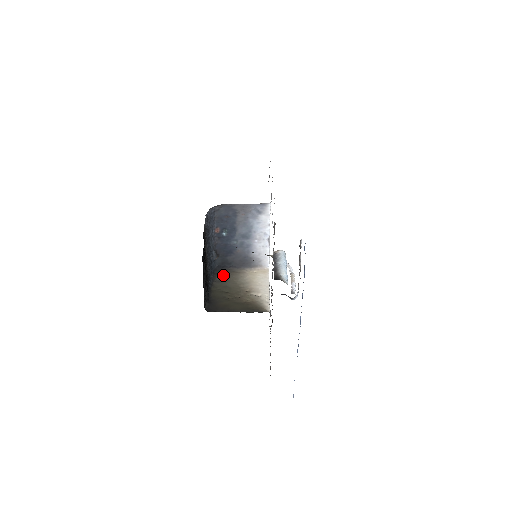
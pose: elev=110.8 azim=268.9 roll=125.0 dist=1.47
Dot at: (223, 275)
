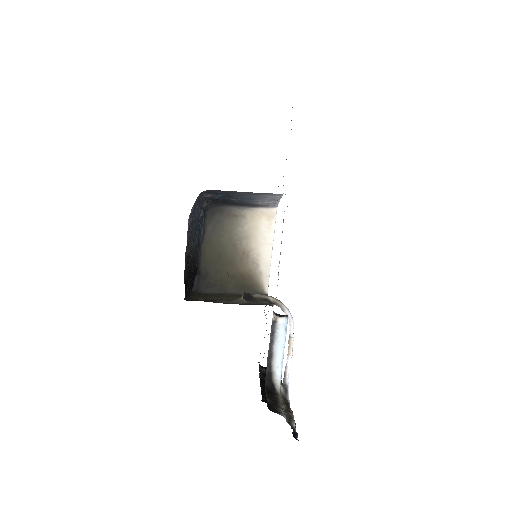
Dot at: (217, 221)
